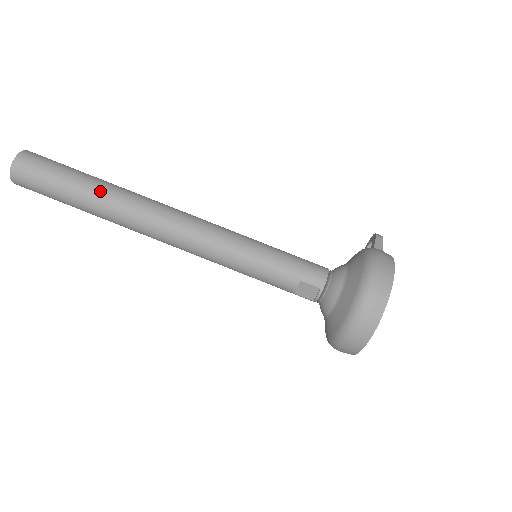
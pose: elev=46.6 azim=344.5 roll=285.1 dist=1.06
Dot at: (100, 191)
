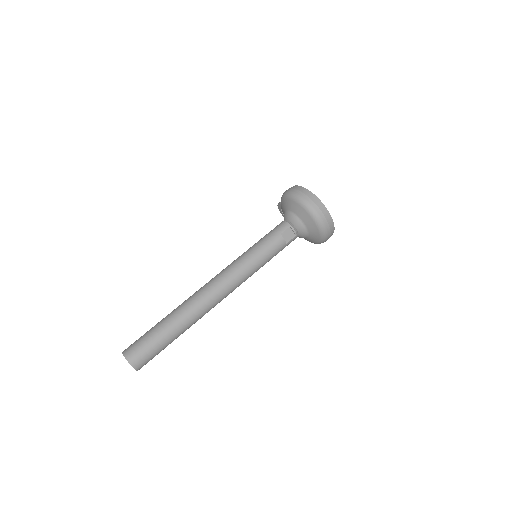
Dot at: (173, 316)
